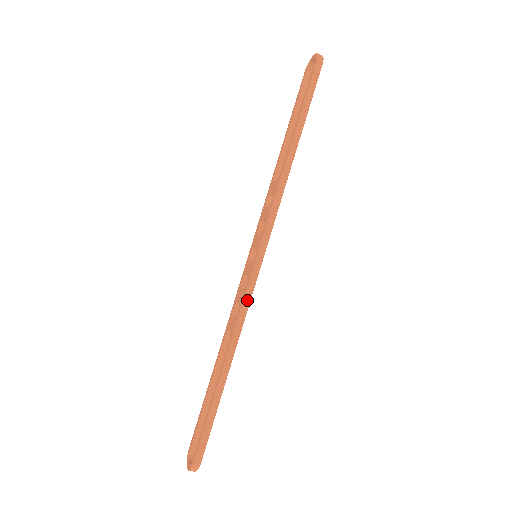
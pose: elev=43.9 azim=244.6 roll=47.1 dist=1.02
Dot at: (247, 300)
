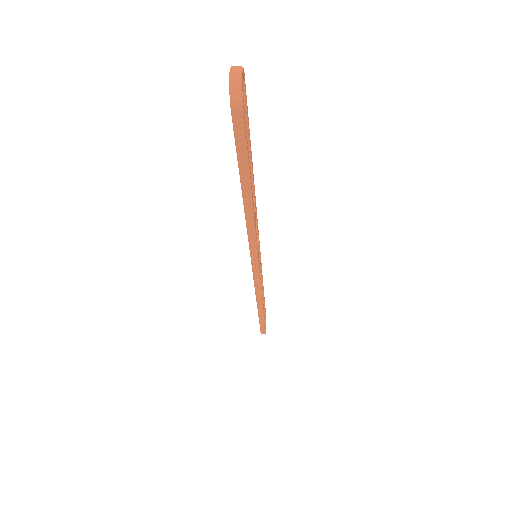
Dot at: (258, 287)
